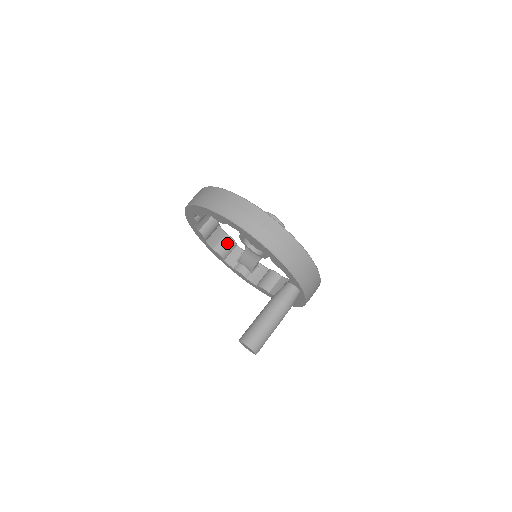
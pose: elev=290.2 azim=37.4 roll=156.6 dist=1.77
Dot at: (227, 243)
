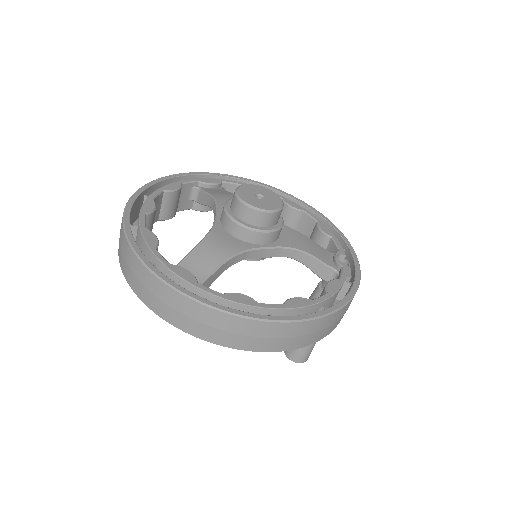
Dot at: (172, 201)
